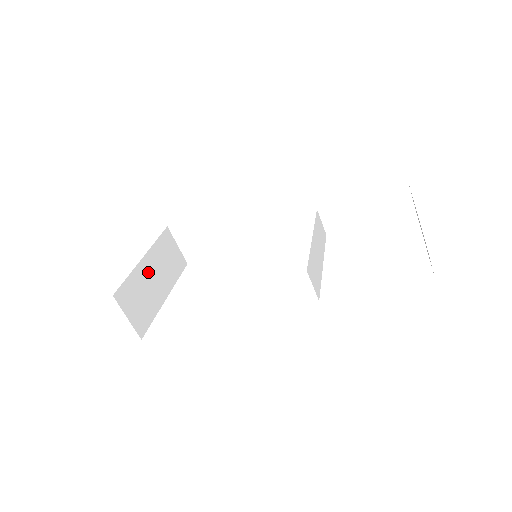
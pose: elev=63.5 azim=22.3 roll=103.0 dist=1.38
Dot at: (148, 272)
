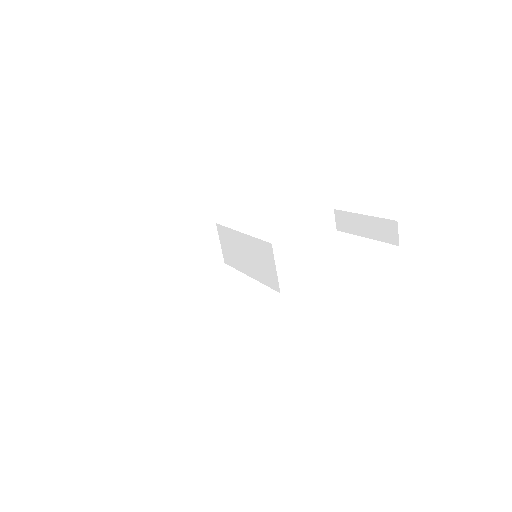
Dot at: occluded
